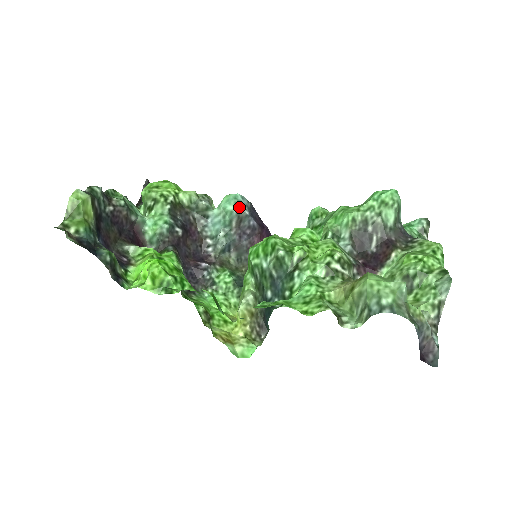
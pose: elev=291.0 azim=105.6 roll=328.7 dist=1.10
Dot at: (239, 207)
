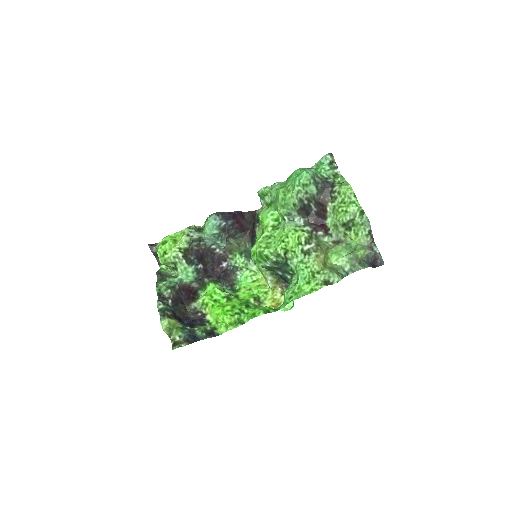
Dot at: (219, 228)
